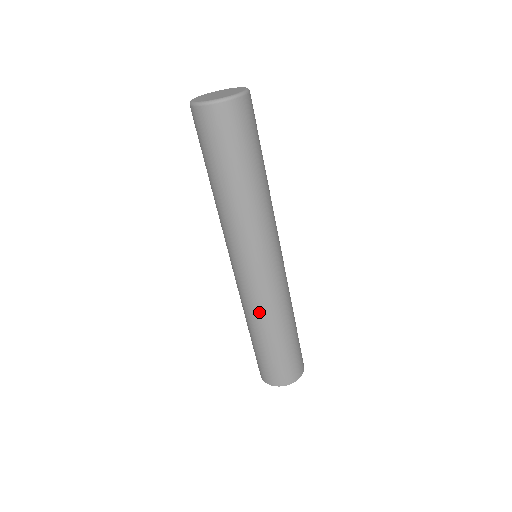
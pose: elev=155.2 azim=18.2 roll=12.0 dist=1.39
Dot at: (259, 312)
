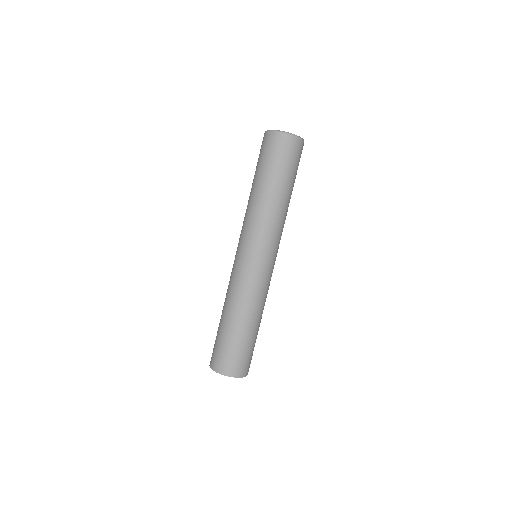
Dot at: (229, 291)
